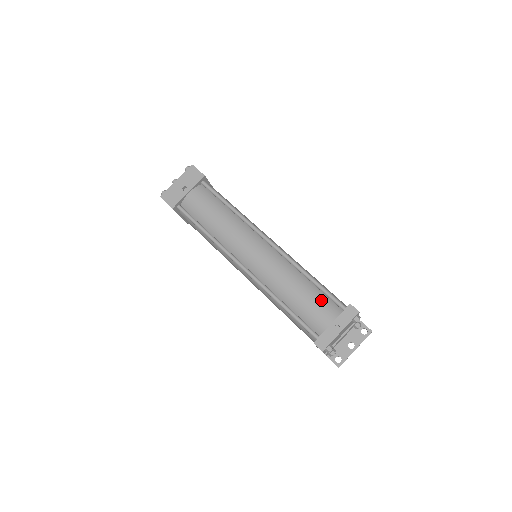
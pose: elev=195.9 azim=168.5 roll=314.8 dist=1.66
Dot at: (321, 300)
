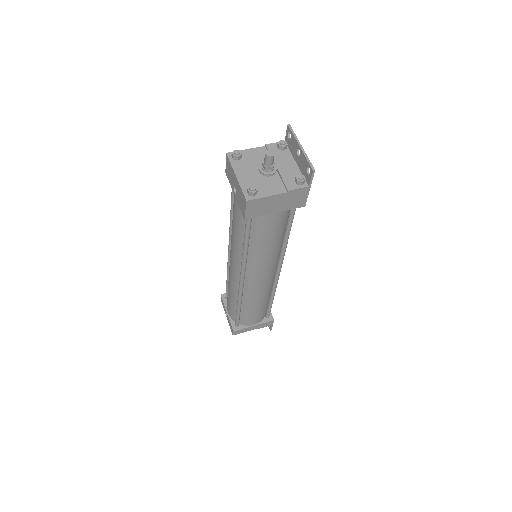
Dot at: (232, 310)
